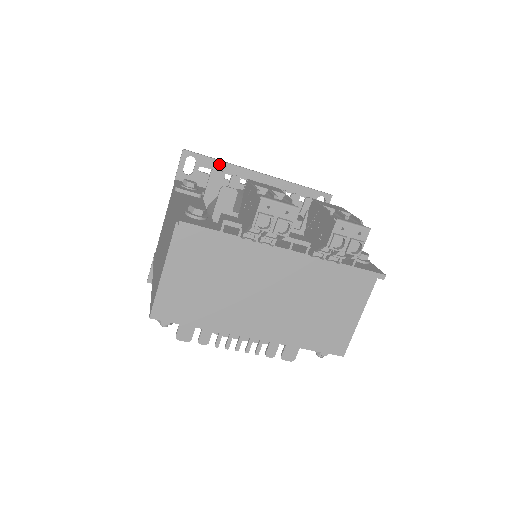
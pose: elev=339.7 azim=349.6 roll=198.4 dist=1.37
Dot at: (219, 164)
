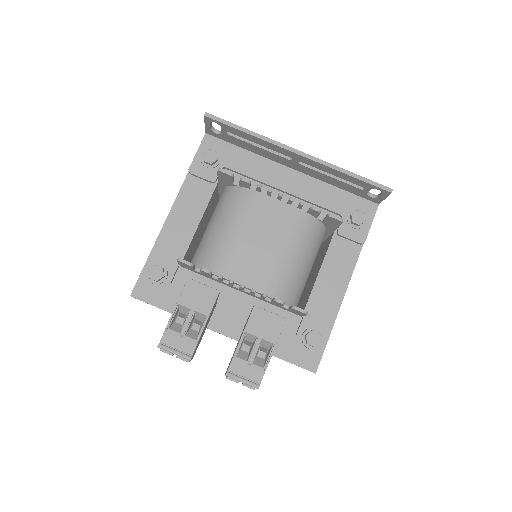
Dot at: (247, 135)
